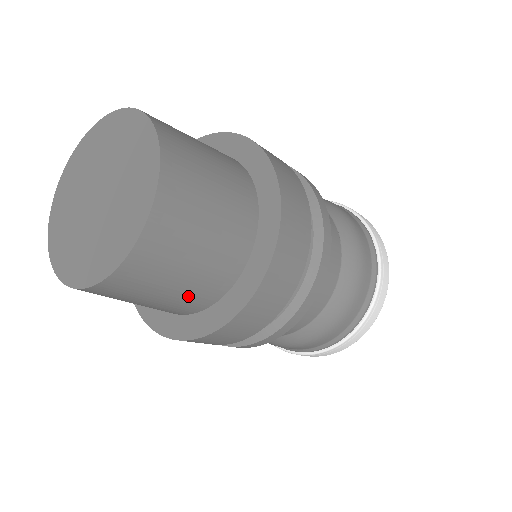
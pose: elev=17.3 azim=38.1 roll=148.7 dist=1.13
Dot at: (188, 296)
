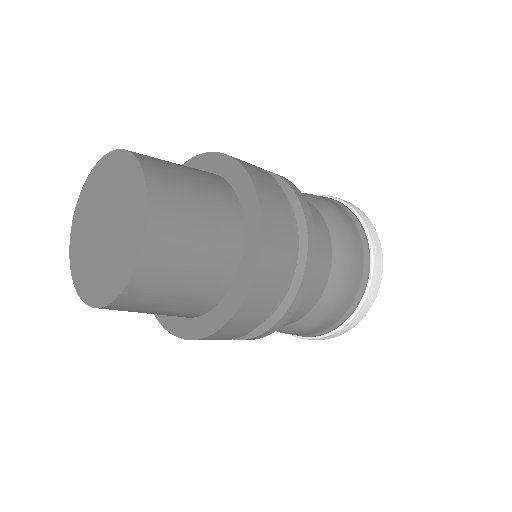
Dot at: (198, 295)
